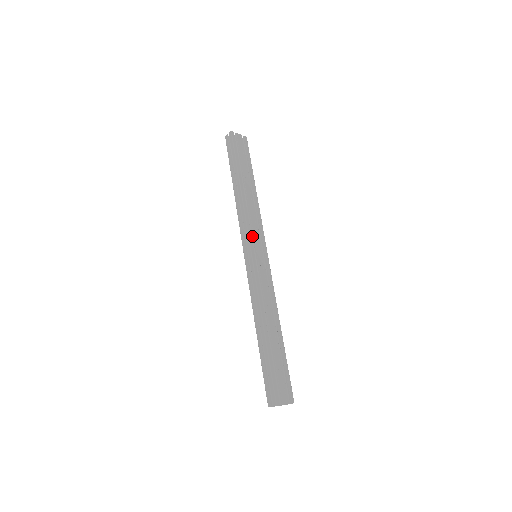
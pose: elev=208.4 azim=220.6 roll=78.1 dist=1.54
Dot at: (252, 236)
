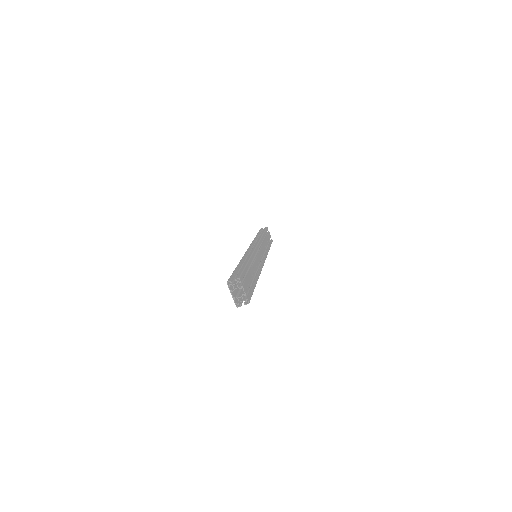
Dot at: occluded
